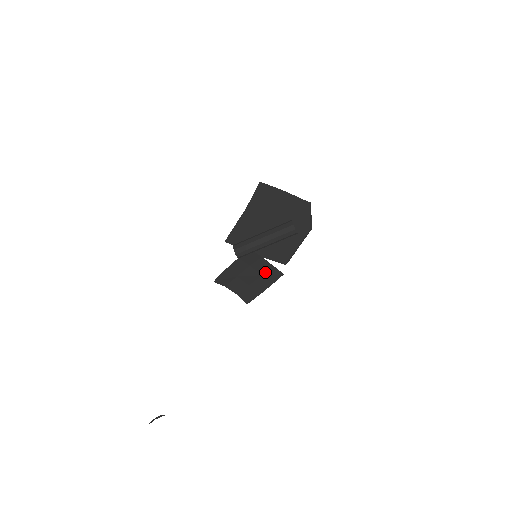
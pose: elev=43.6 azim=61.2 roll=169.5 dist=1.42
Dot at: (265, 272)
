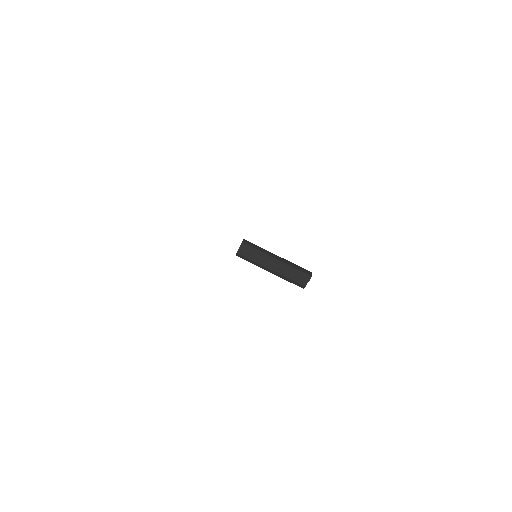
Dot at: occluded
